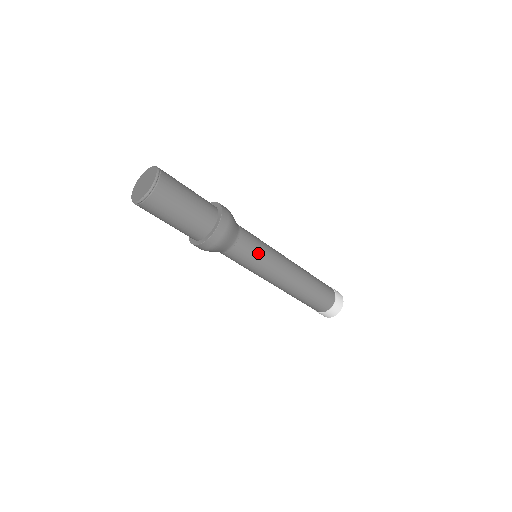
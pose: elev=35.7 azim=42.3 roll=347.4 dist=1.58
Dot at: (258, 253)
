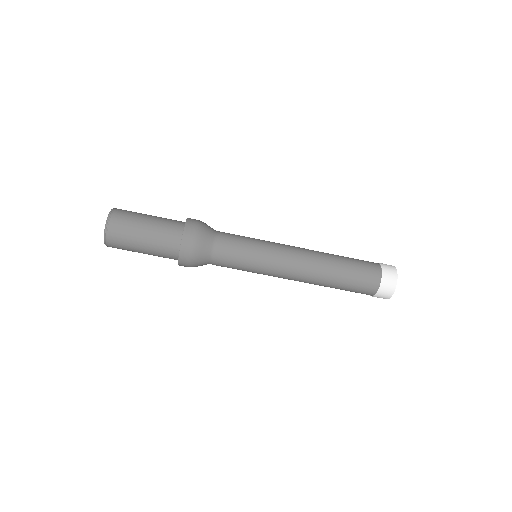
Dot at: (247, 247)
